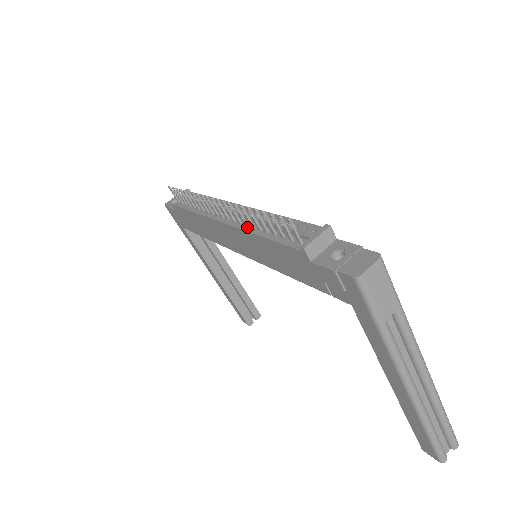
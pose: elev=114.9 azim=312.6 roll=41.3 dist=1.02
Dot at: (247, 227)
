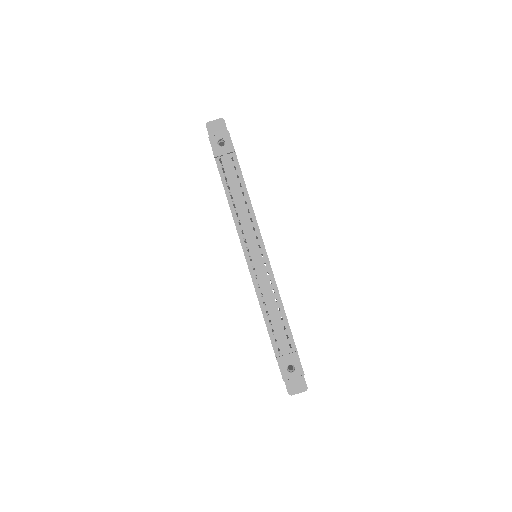
Dot at: (259, 290)
